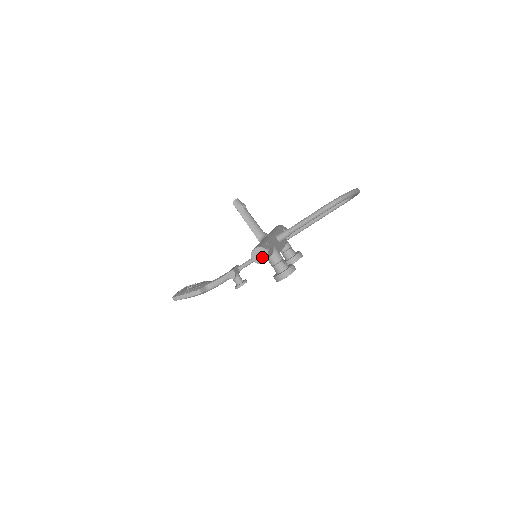
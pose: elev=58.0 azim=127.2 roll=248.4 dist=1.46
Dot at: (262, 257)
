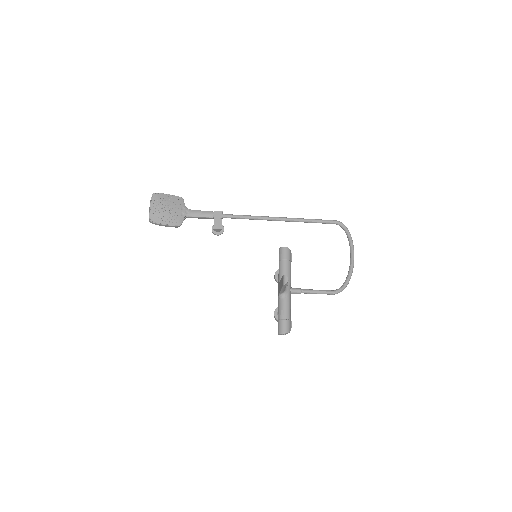
Dot at: (285, 334)
